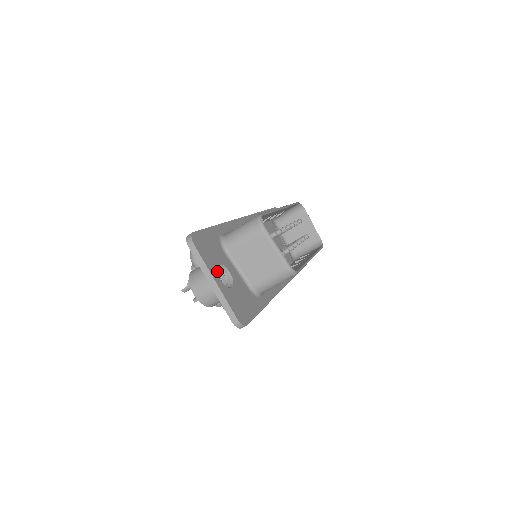
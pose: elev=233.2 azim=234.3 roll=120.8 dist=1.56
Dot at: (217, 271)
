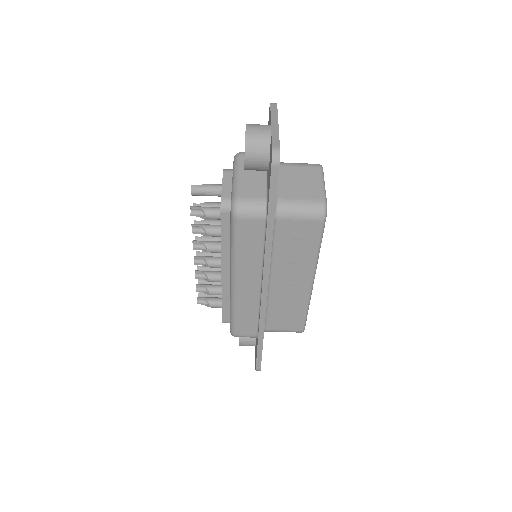
Dot at: occluded
